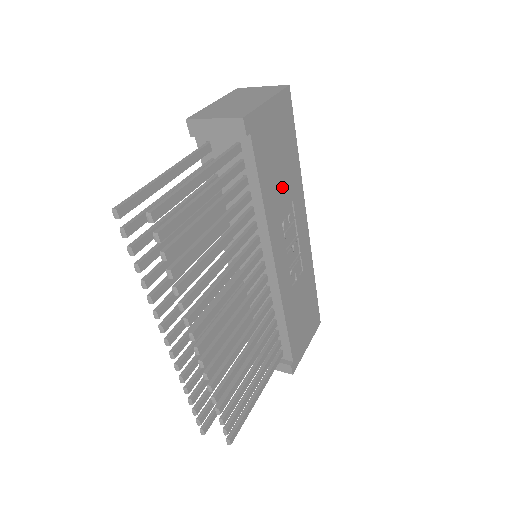
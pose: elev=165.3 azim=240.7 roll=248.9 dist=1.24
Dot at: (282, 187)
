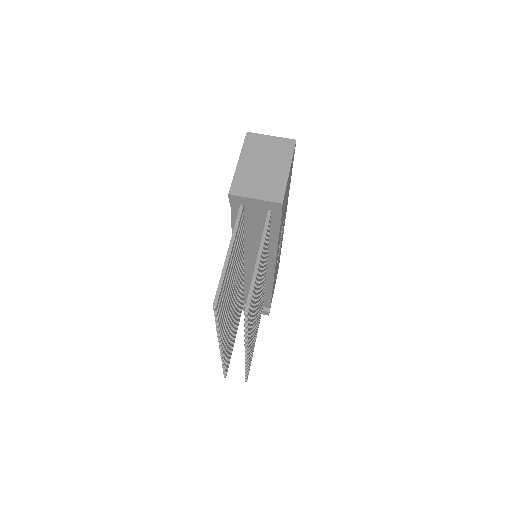
Dot at: occluded
